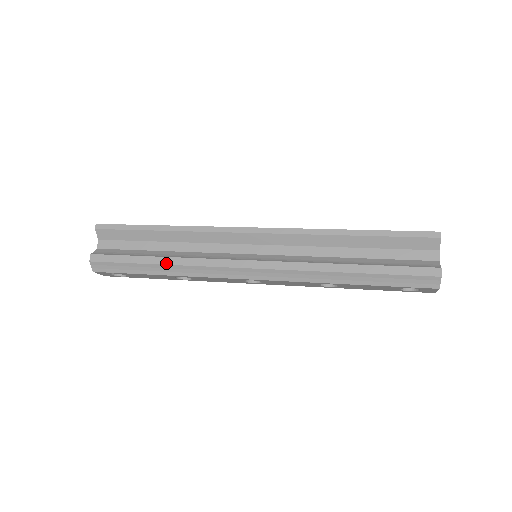
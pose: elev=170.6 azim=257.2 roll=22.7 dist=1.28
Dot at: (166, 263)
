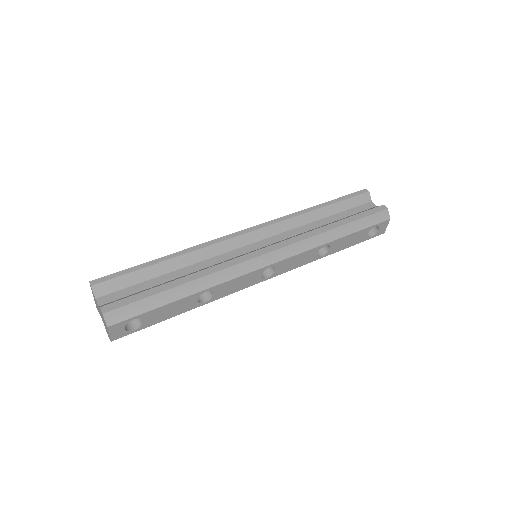
Dot at: (190, 280)
